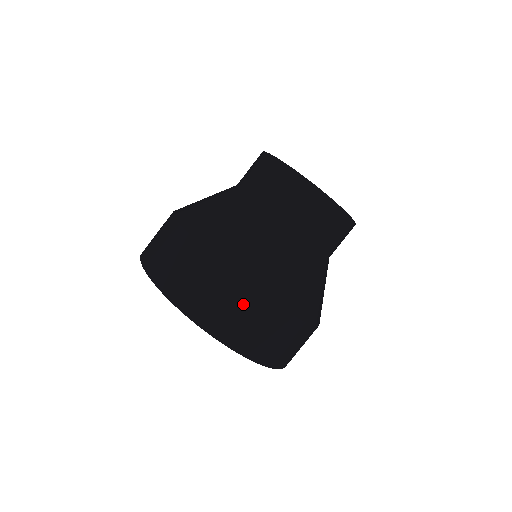
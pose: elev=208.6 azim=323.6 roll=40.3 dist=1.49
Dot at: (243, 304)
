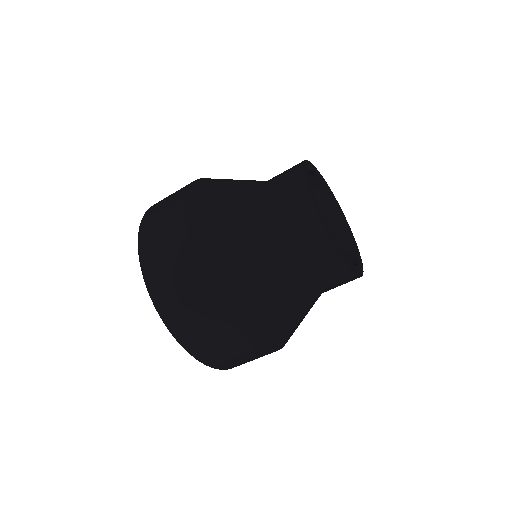
Dot at: (222, 337)
